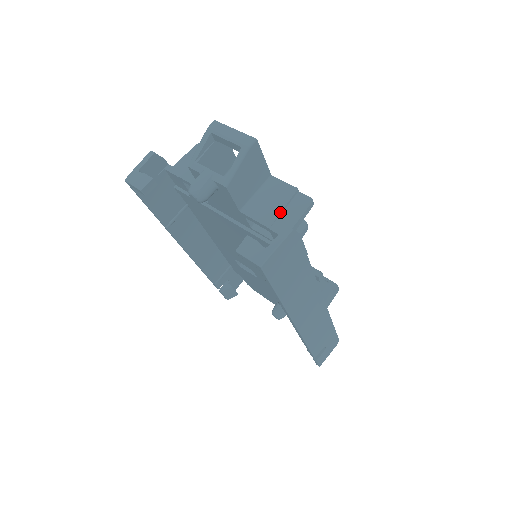
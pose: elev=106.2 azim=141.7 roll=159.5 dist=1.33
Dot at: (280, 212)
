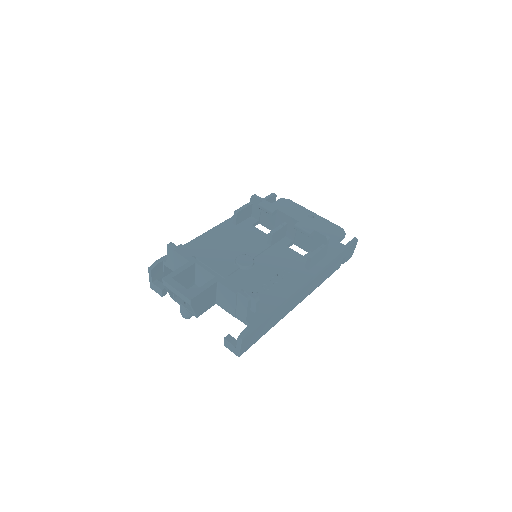
Dot at: (235, 309)
